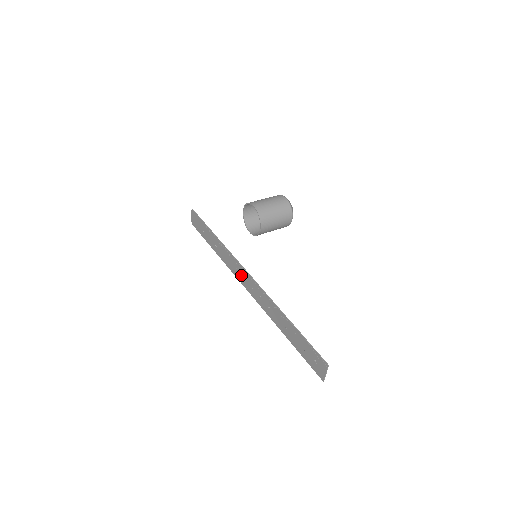
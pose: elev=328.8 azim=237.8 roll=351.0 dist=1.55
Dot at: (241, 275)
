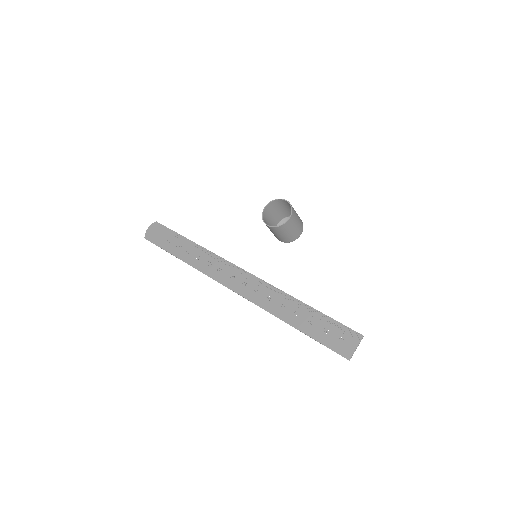
Dot at: (227, 274)
